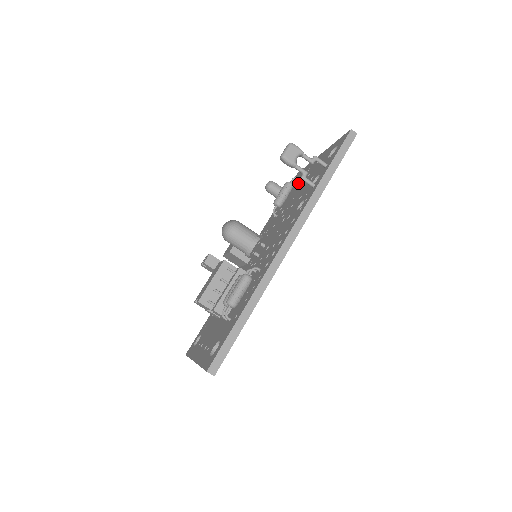
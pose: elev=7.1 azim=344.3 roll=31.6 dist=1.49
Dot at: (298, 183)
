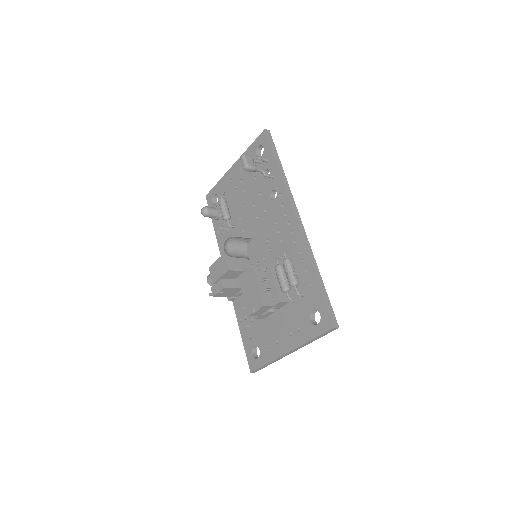
Dot at: (228, 195)
